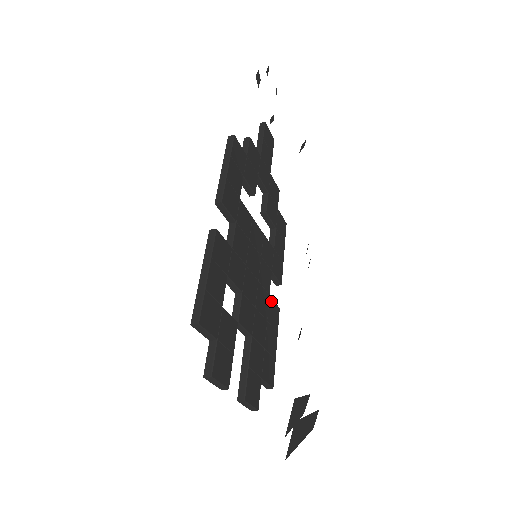
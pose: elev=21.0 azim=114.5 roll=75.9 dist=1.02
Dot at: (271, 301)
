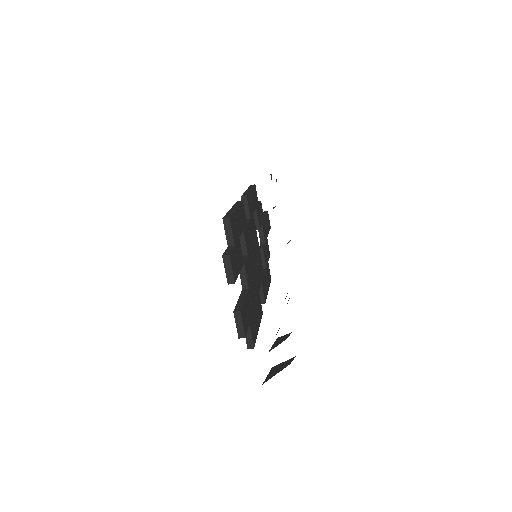
Dot at: (259, 297)
